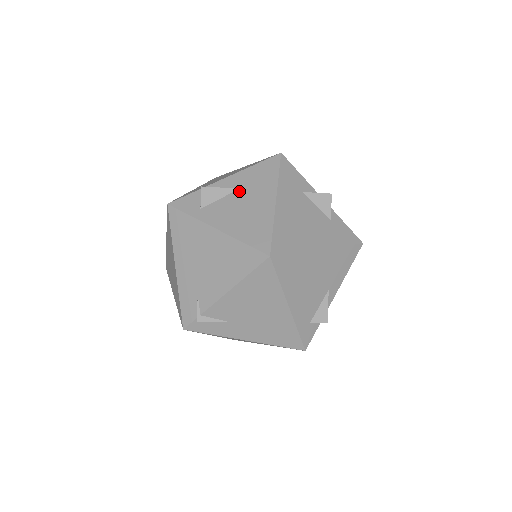
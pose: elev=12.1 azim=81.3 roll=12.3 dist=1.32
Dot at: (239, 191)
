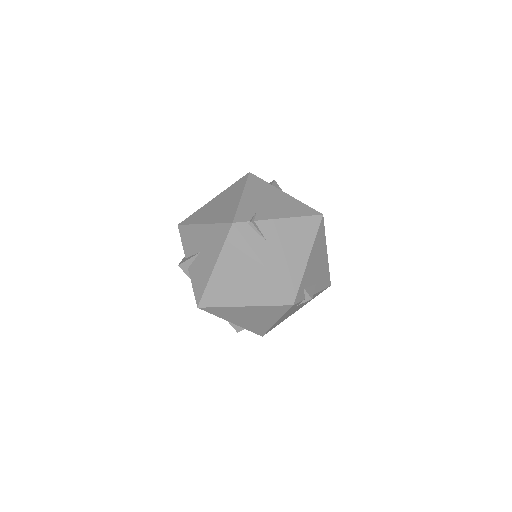
Dot at: occluded
